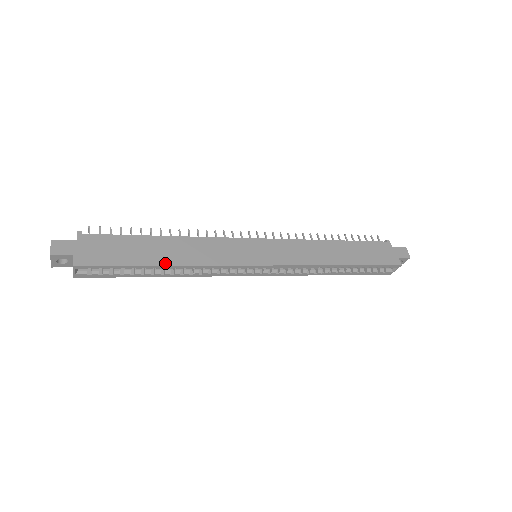
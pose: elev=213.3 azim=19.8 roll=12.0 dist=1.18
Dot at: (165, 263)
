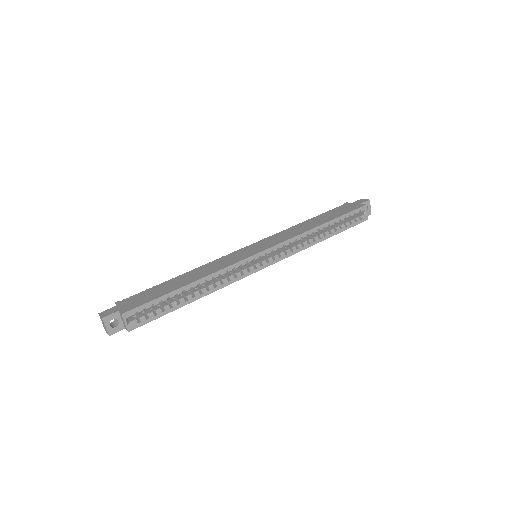
Dot at: (188, 283)
